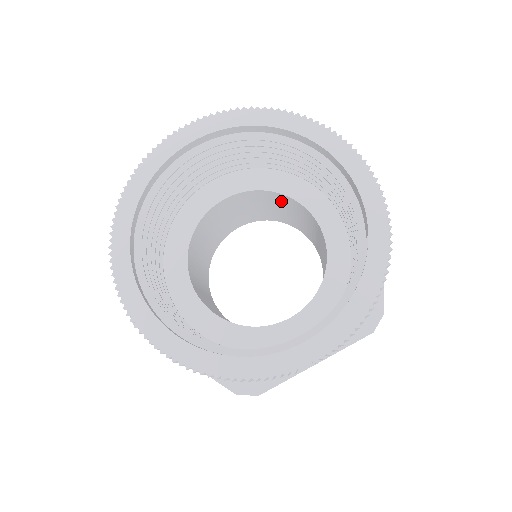
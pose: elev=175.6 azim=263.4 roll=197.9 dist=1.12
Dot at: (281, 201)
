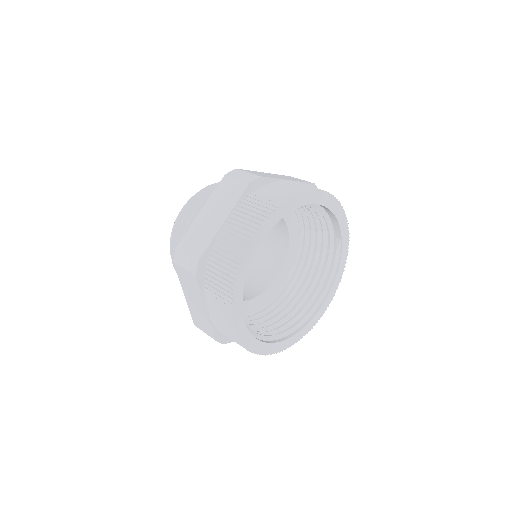
Dot at: occluded
